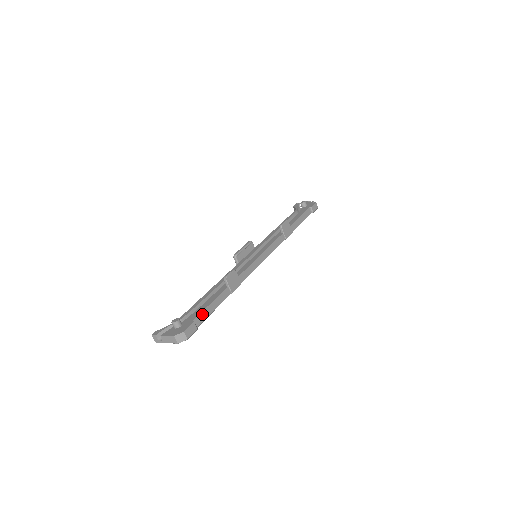
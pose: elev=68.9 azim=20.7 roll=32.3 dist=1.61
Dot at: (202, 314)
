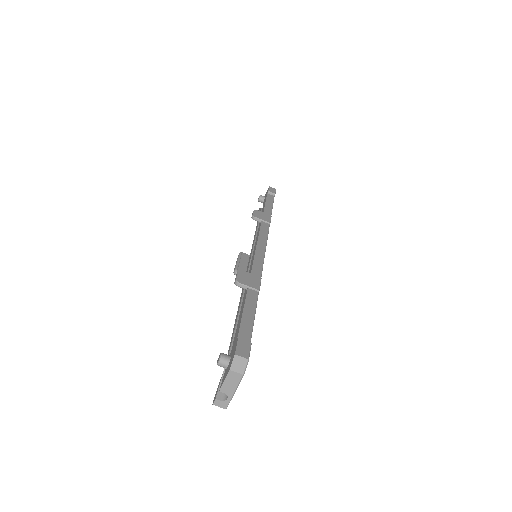
Dot at: (242, 327)
